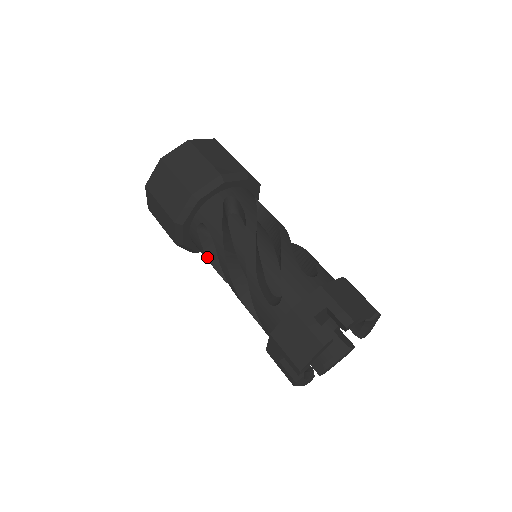
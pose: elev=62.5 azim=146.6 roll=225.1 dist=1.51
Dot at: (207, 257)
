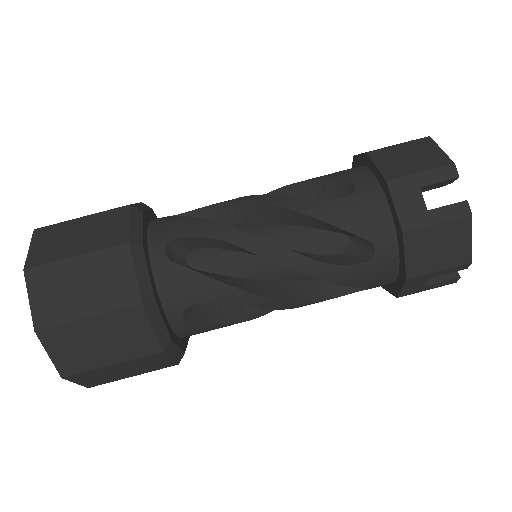
Dot at: (229, 324)
